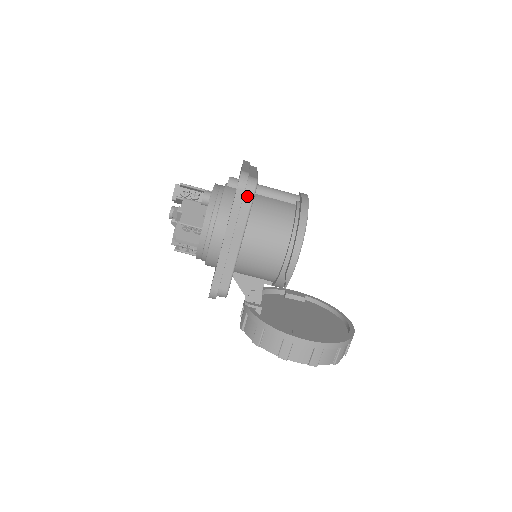
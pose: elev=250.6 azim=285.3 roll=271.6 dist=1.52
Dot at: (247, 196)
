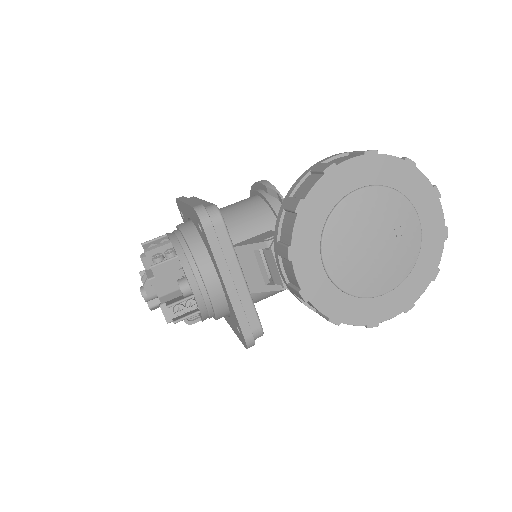
Dot at: occluded
